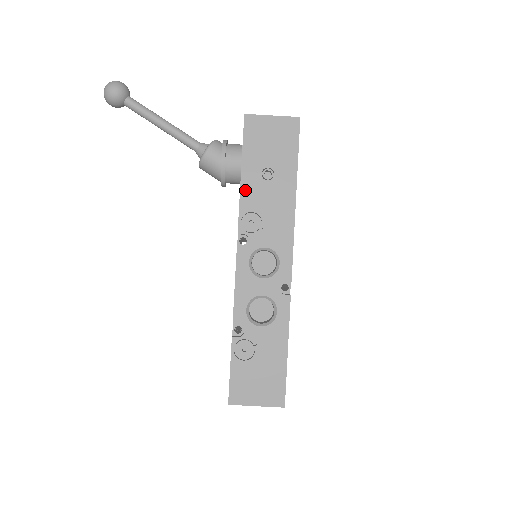
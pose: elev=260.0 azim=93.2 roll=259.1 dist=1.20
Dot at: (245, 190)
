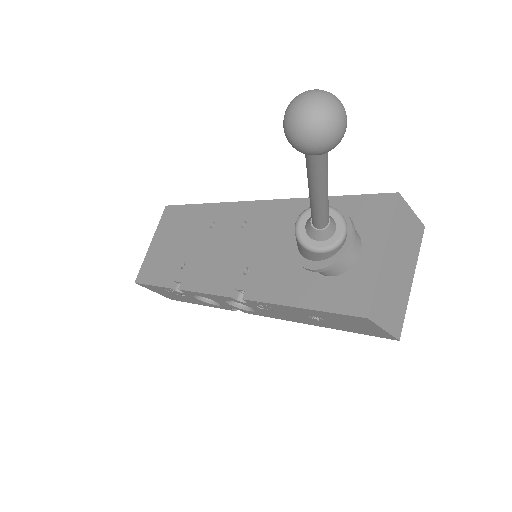
Dot at: (285, 307)
